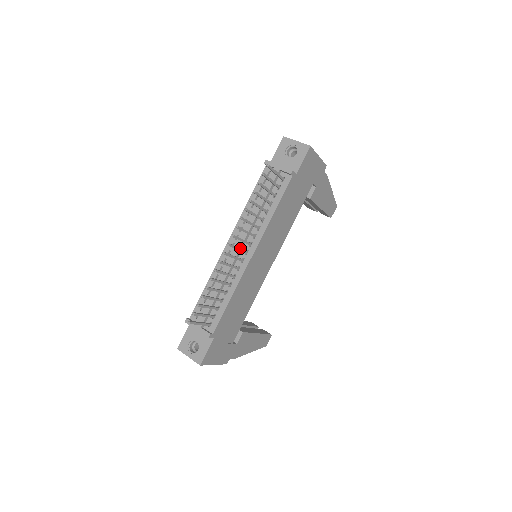
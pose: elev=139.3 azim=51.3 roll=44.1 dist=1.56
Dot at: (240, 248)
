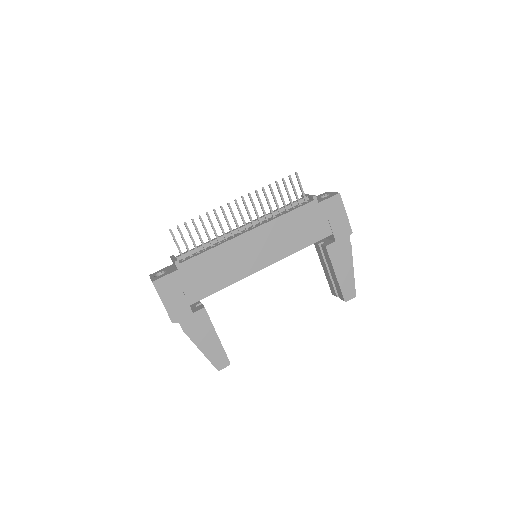
Dot at: occluded
